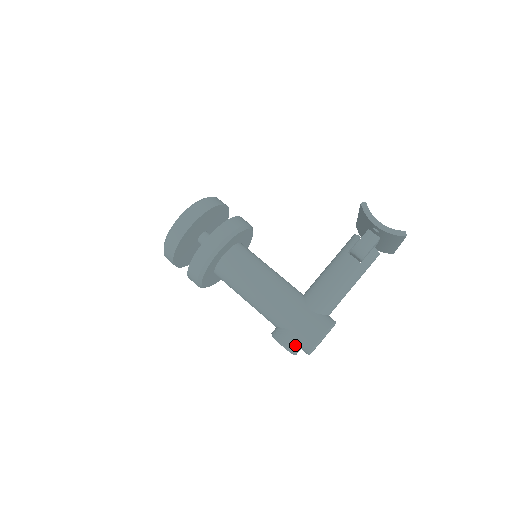
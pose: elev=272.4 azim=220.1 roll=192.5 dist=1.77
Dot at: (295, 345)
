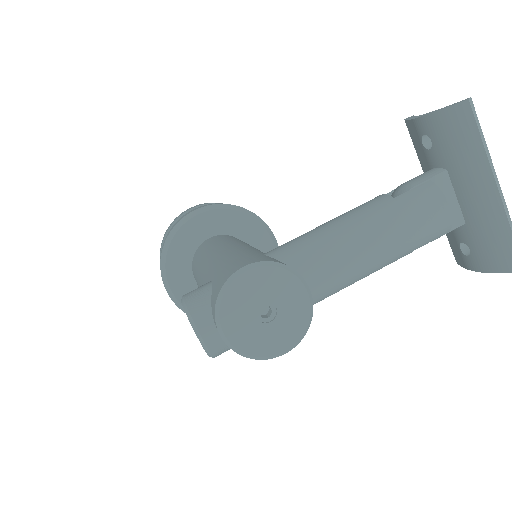
Dot at: (202, 301)
